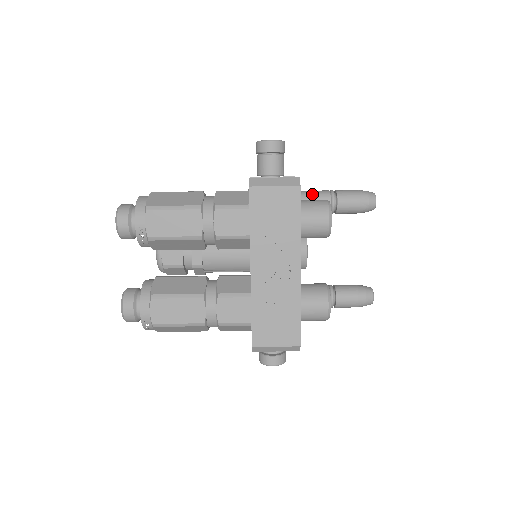
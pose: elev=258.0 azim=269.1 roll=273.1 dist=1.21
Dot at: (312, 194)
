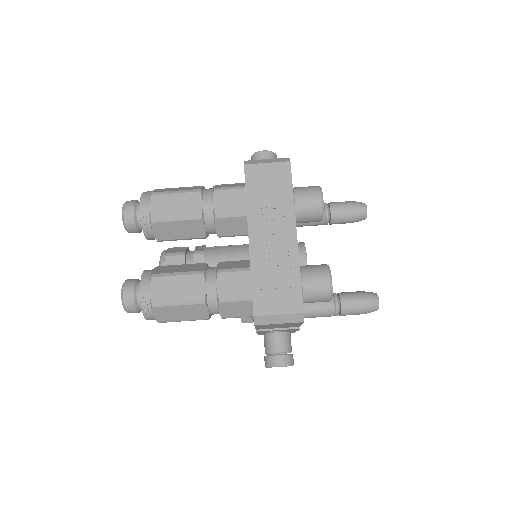
Dot at: occluded
